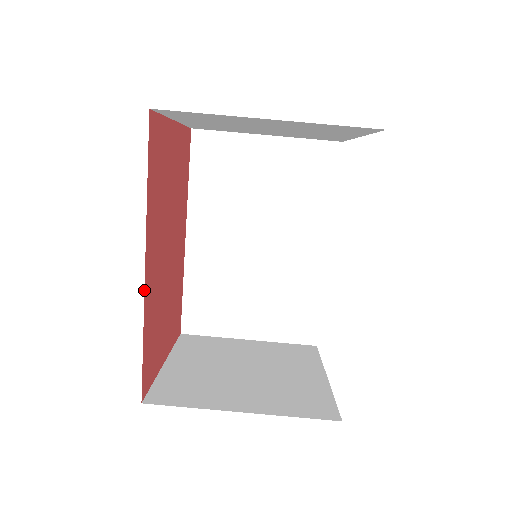
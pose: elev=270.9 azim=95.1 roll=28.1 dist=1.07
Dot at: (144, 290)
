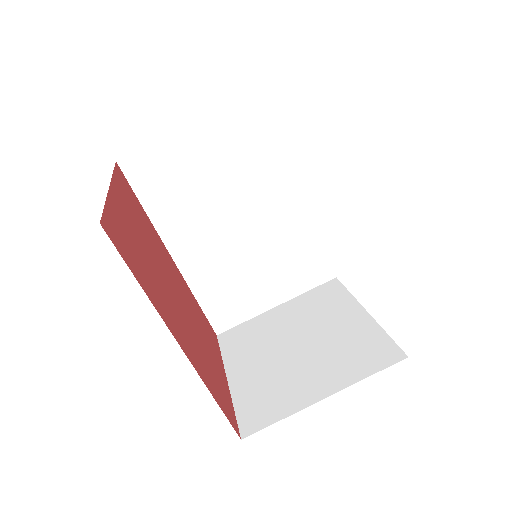
Dot at: occluded
